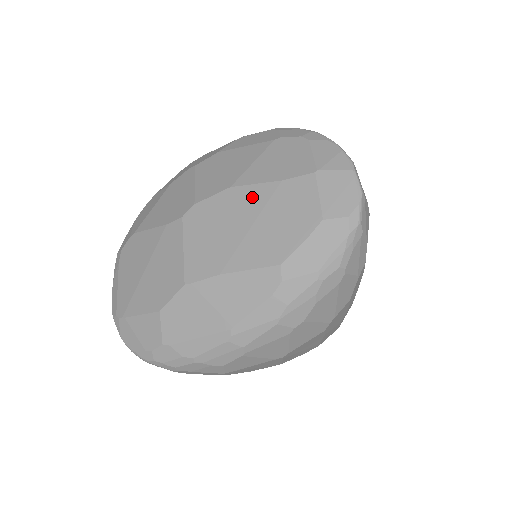
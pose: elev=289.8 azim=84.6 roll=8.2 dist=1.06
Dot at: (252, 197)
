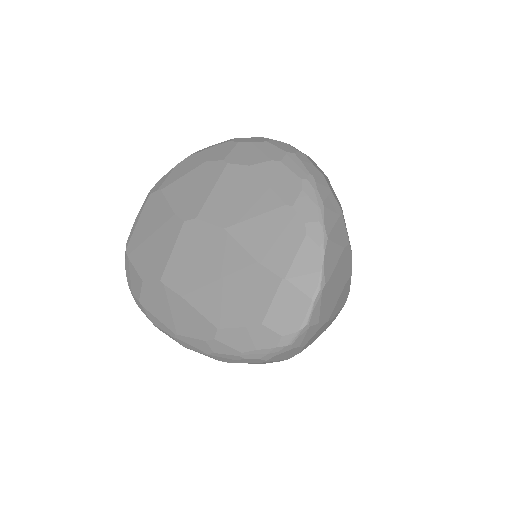
Dot at: (231, 255)
